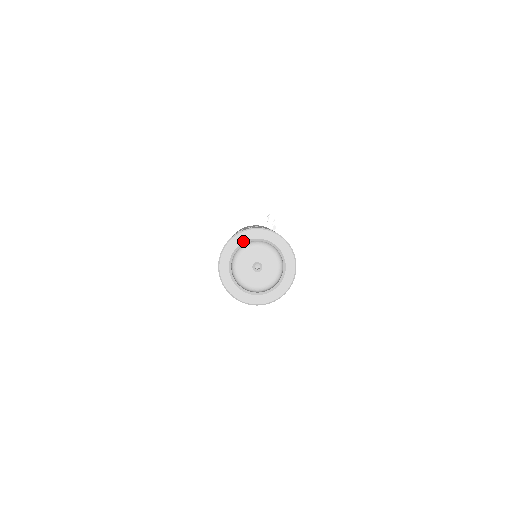
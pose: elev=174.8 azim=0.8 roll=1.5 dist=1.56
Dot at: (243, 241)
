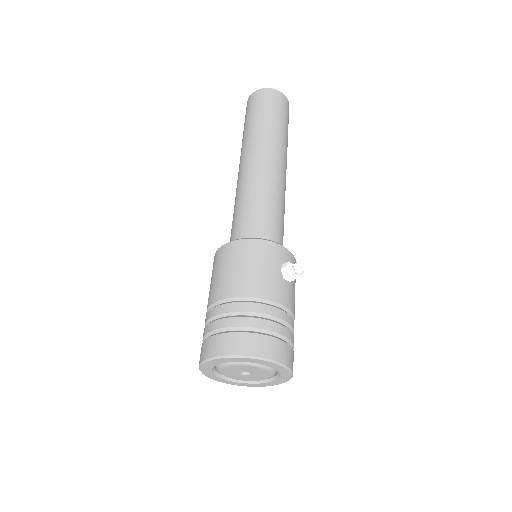
Dot at: (245, 361)
